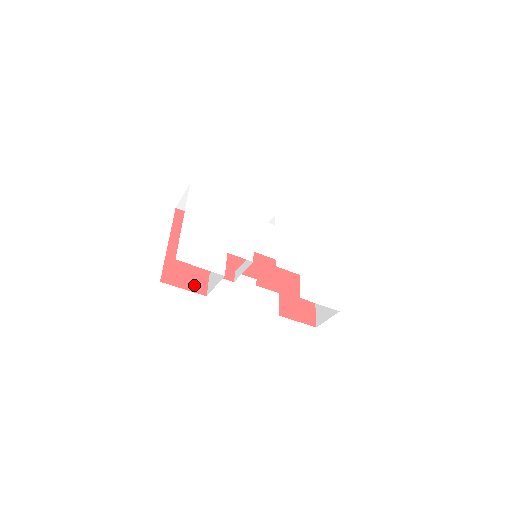
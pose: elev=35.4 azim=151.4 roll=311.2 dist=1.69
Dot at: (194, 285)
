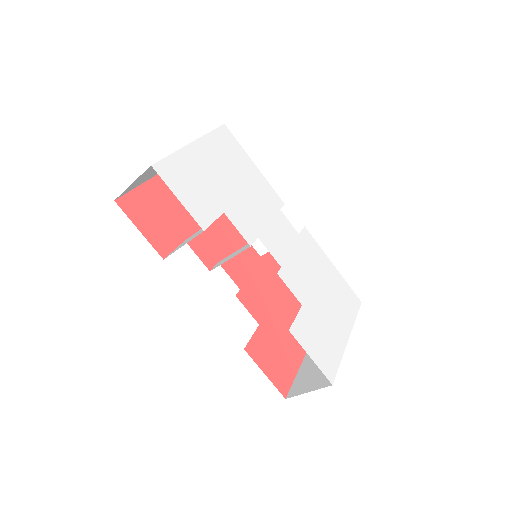
Dot at: (156, 236)
